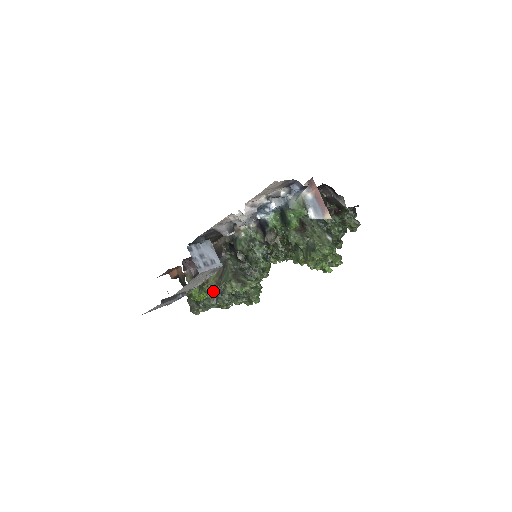
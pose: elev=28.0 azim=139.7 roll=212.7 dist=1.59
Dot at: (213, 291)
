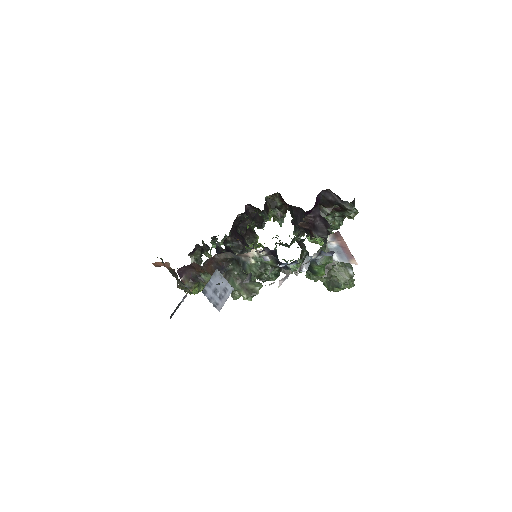
Dot at: occluded
